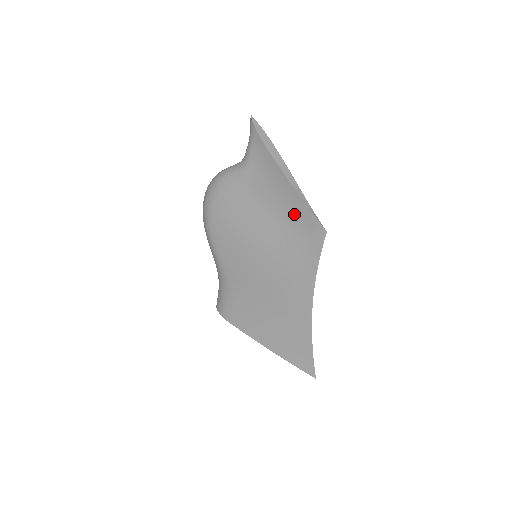
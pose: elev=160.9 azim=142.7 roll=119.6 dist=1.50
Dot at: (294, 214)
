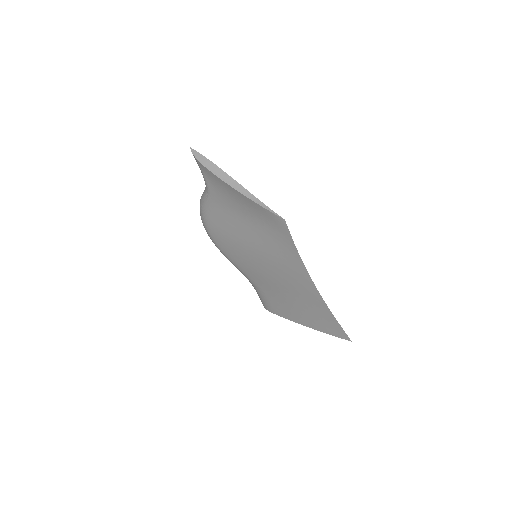
Dot at: (257, 214)
